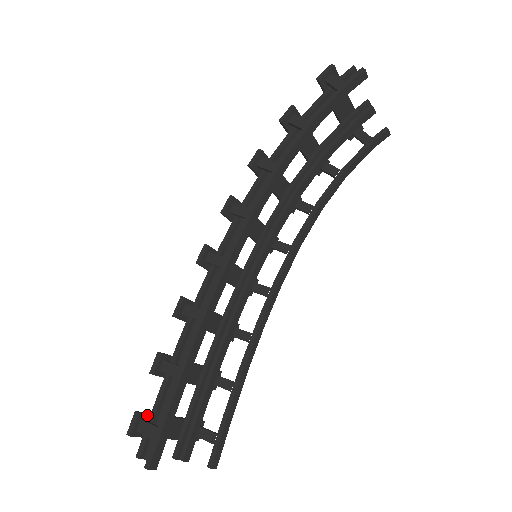
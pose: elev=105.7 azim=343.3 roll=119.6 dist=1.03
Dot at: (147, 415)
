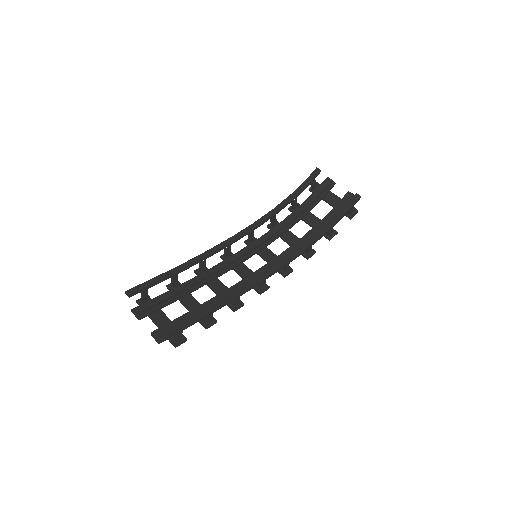
Dot at: occluded
